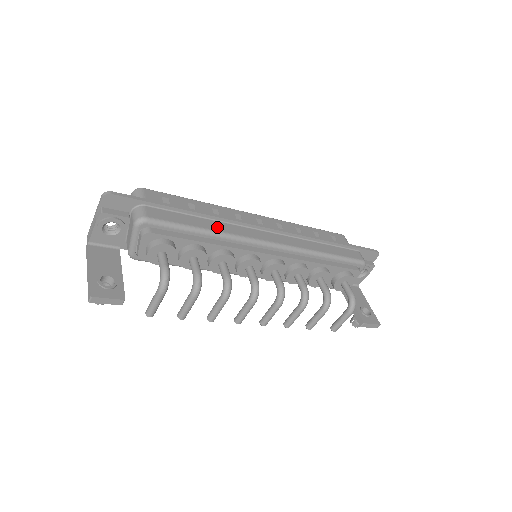
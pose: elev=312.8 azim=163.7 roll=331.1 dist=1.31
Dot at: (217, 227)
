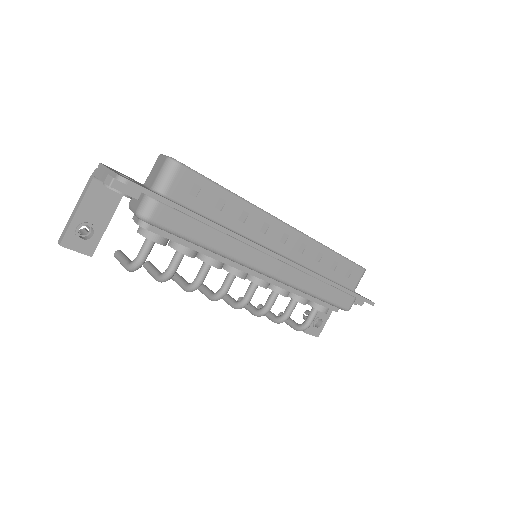
Dot at: (223, 245)
